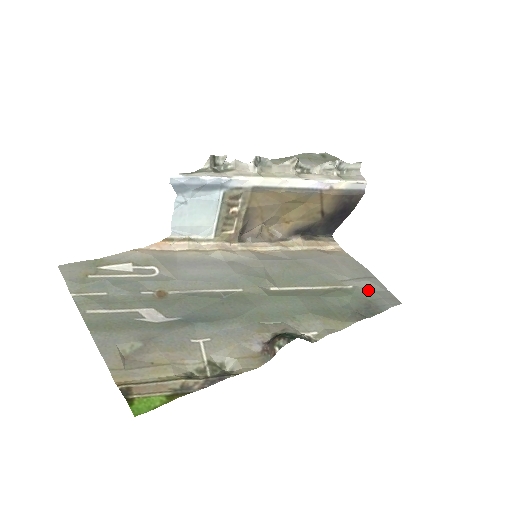
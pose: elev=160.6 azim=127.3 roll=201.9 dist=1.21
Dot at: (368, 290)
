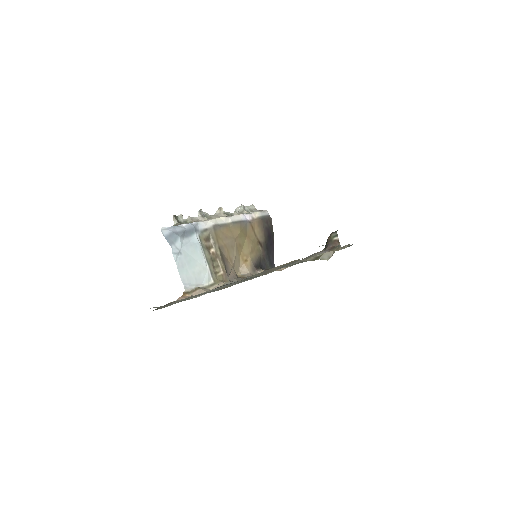
Dot at: occluded
